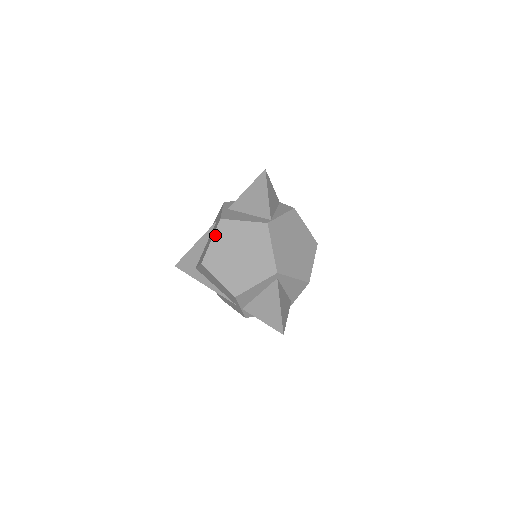
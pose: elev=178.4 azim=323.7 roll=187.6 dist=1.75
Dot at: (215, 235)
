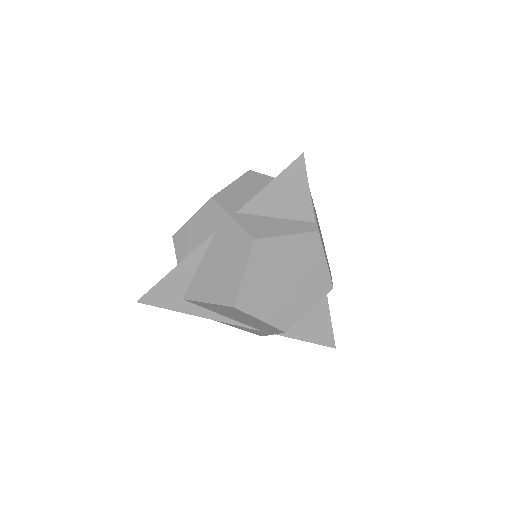
Dot at: (249, 264)
